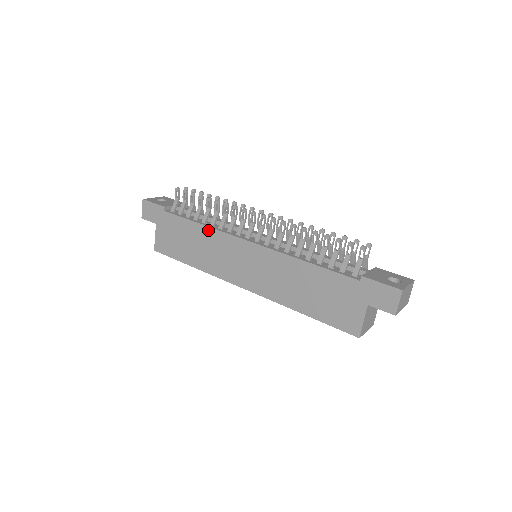
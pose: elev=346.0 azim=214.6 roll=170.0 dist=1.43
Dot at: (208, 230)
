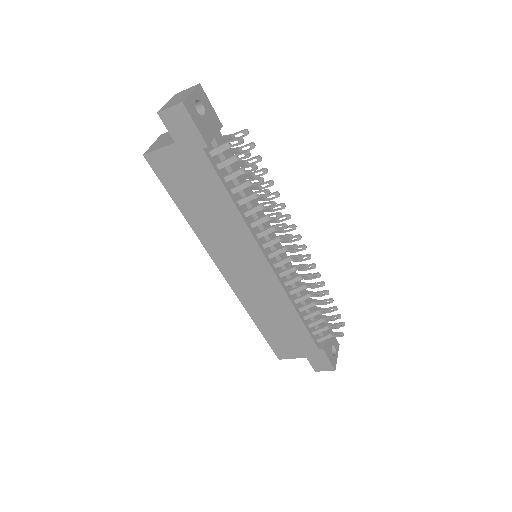
Dot at: (239, 219)
